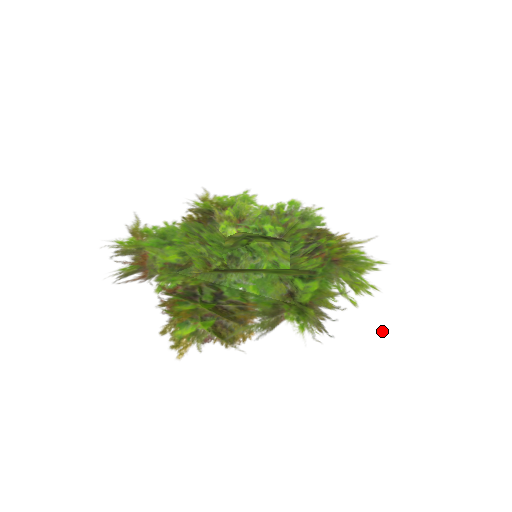
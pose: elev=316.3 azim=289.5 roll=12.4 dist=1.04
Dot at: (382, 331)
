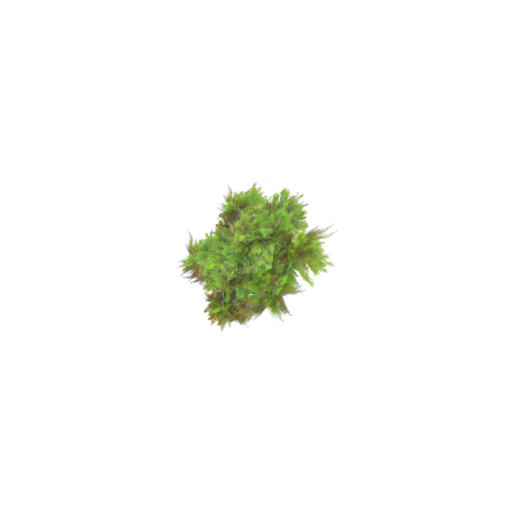
Dot at: (307, 322)
